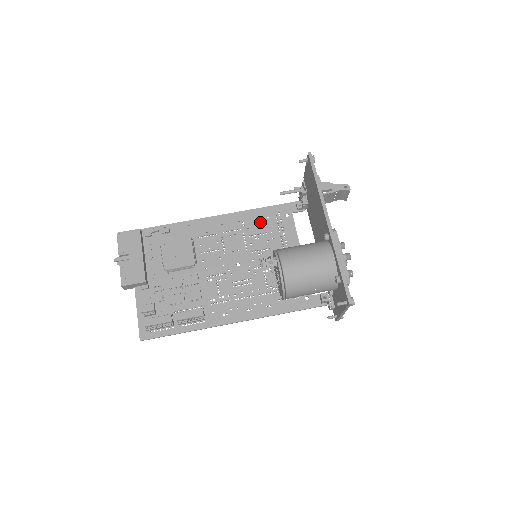
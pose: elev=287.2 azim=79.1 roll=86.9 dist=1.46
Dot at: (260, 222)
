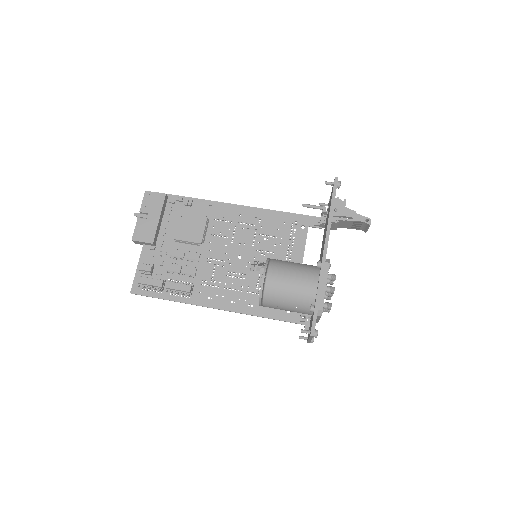
Dot at: (275, 225)
